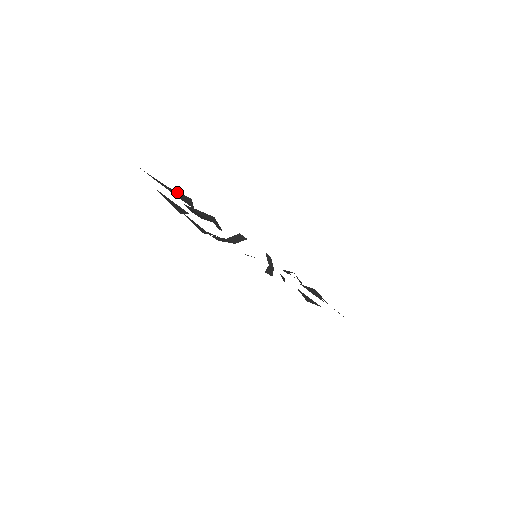
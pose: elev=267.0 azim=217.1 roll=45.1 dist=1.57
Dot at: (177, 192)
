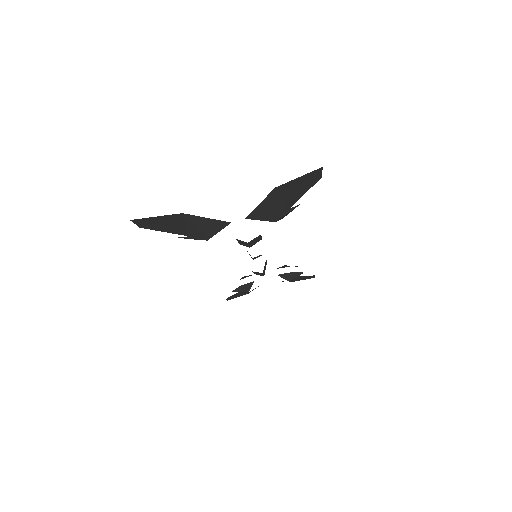
Dot at: occluded
